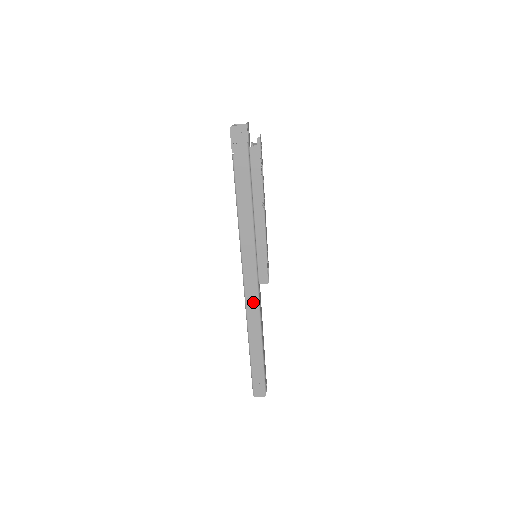
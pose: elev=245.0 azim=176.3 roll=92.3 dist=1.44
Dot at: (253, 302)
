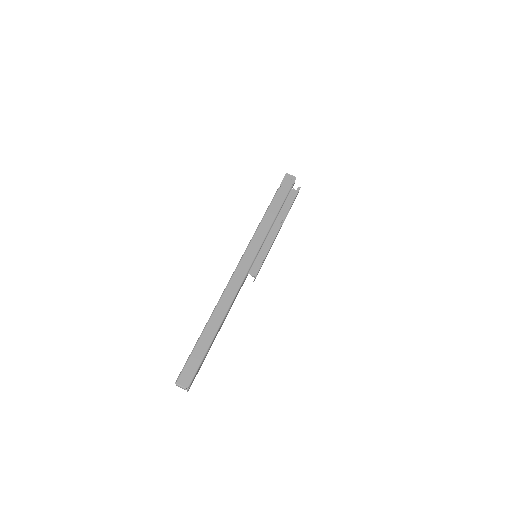
Dot at: (235, 285)
